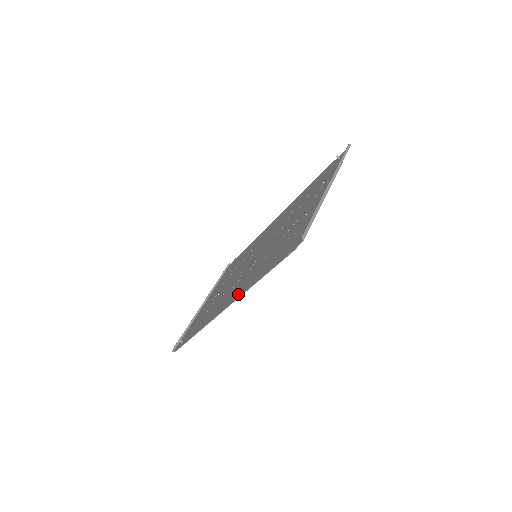
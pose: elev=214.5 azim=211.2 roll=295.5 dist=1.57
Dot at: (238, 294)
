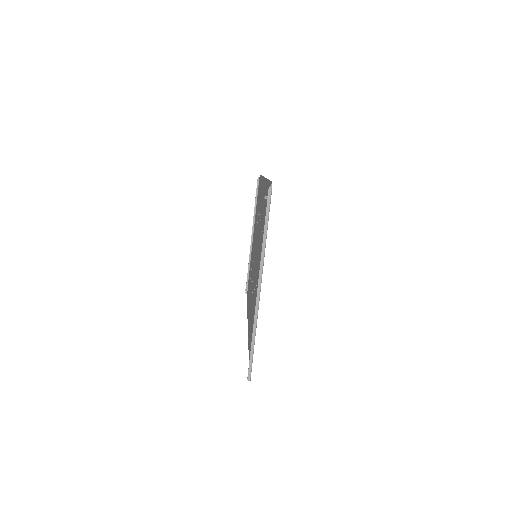
Dot at: occluded
